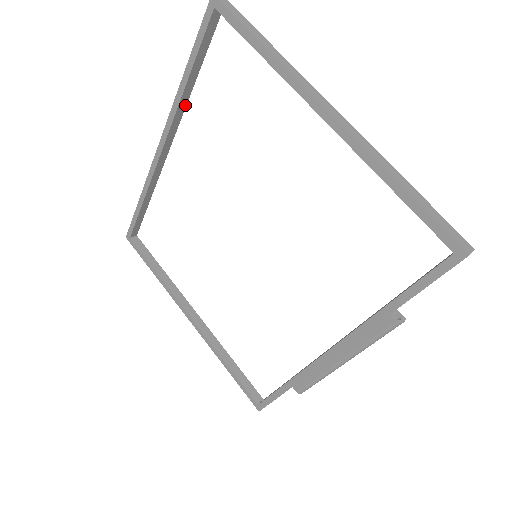
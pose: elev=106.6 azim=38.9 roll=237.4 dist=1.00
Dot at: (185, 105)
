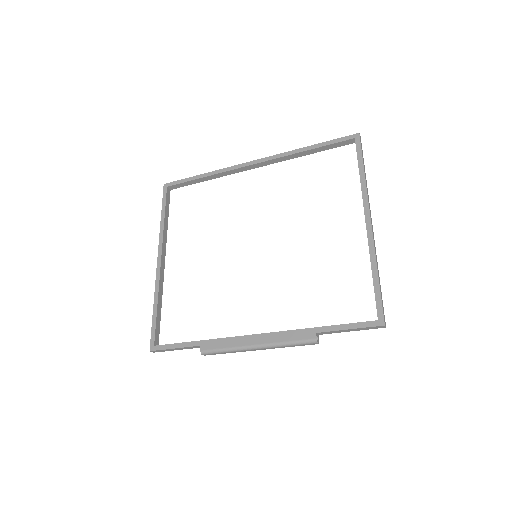
Dot at: (291, 158)
